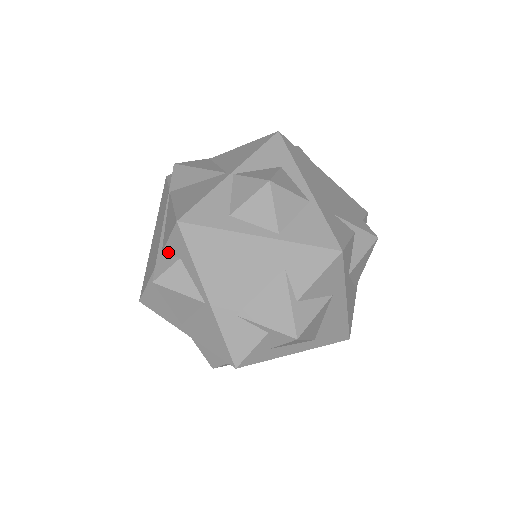
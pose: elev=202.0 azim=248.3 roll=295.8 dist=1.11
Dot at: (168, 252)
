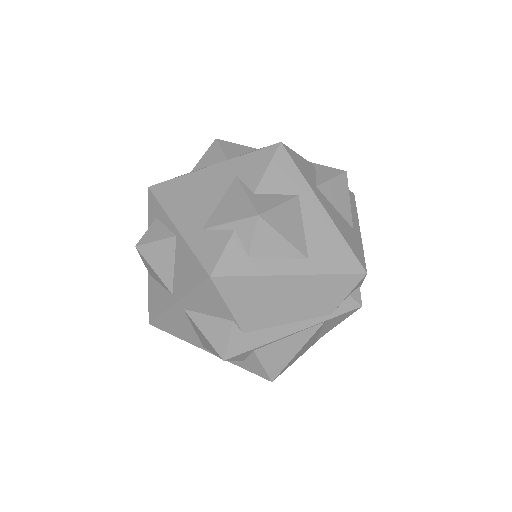
Dot at: occluded
